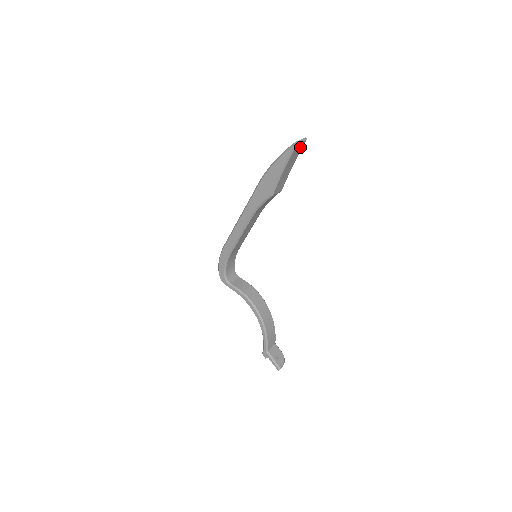
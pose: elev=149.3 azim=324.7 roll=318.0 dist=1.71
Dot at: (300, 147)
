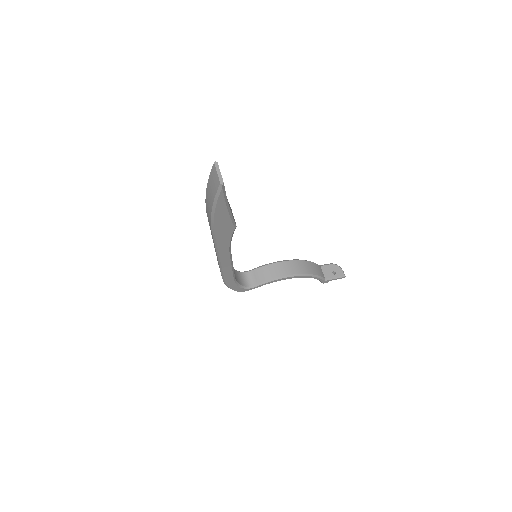
Dot at: occluded
